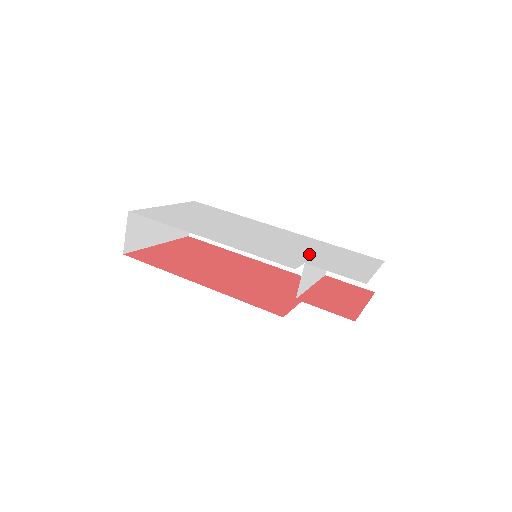
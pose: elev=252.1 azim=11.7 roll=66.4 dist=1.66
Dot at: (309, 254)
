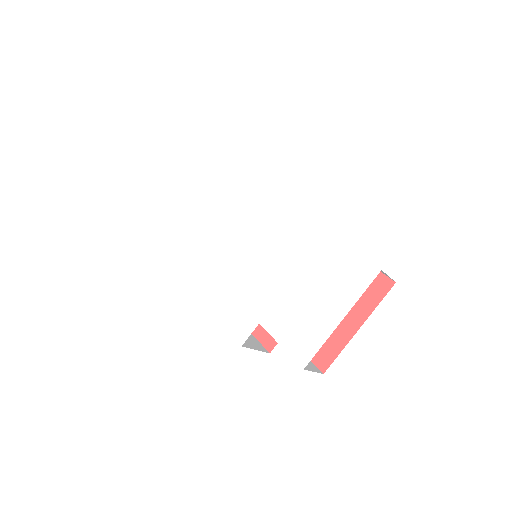
Dot at: (276, 290)
